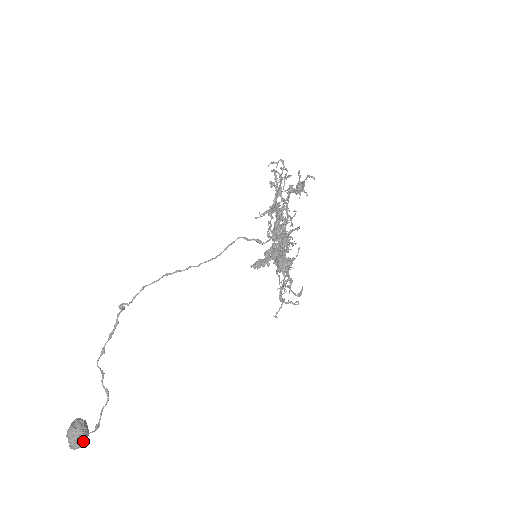
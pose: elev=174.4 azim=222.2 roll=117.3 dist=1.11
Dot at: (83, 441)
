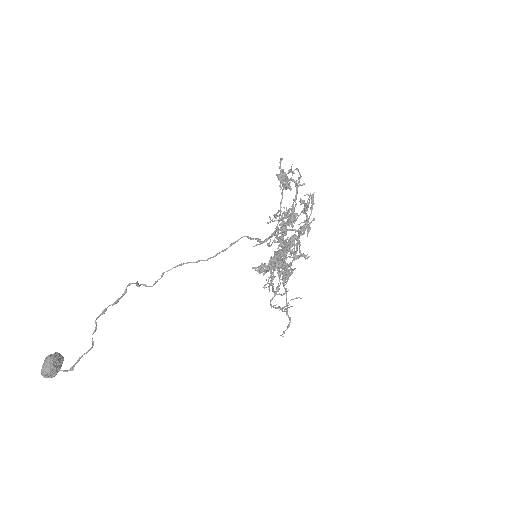
Dot at: (49, 369)
